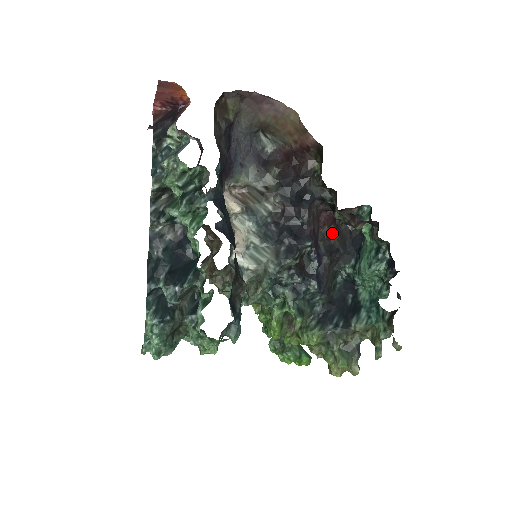
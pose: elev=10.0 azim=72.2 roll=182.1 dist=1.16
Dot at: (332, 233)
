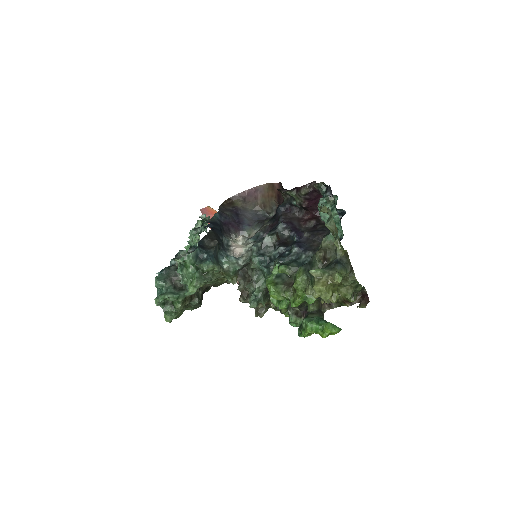
Dot at: (316, 225)
